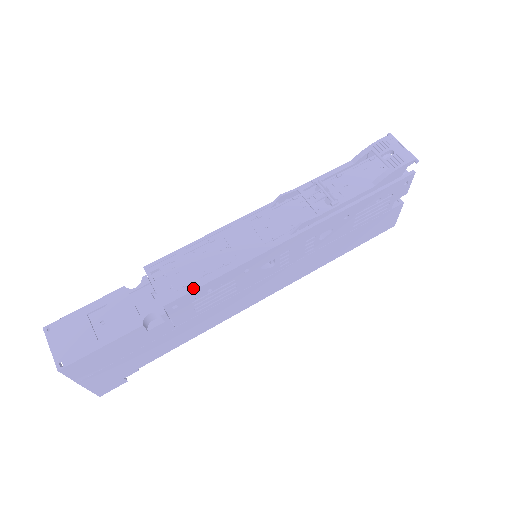
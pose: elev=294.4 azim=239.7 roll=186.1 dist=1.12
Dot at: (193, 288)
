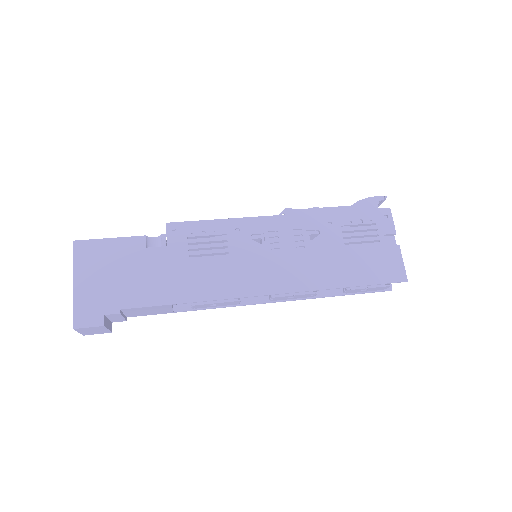
Dot at: (192, 222)
